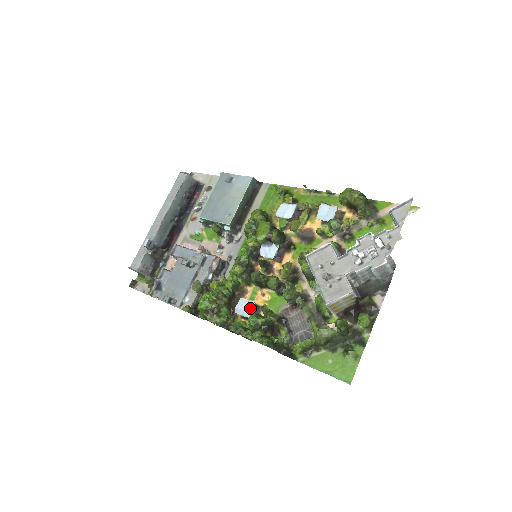
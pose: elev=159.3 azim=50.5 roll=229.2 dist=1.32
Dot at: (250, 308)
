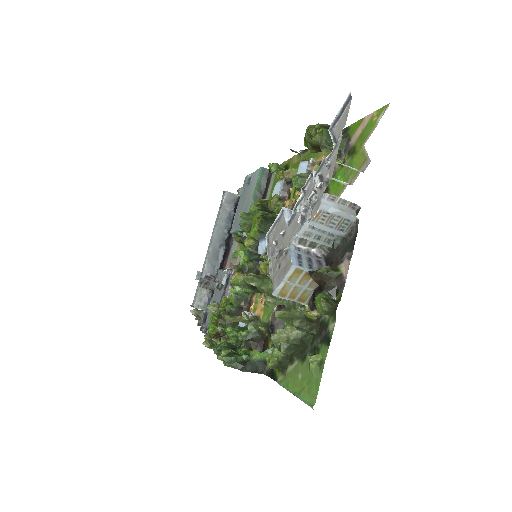
Dot at: occluded
